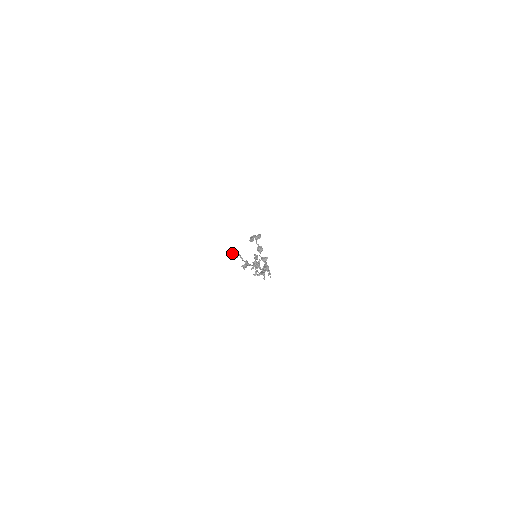
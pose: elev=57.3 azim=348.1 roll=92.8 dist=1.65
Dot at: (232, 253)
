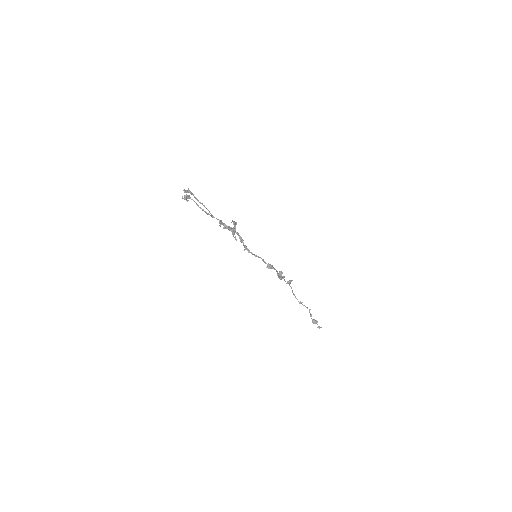
Dot at: (186, 199)
